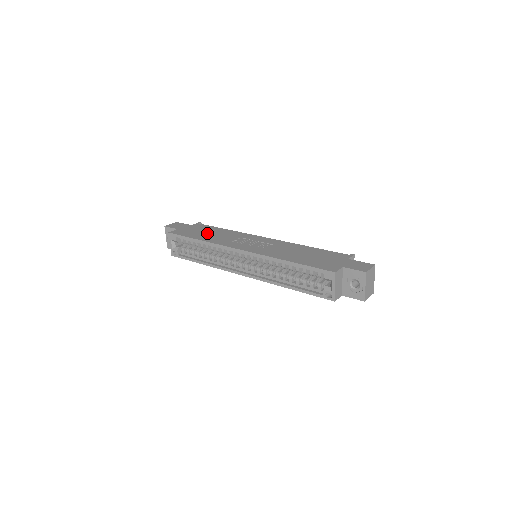
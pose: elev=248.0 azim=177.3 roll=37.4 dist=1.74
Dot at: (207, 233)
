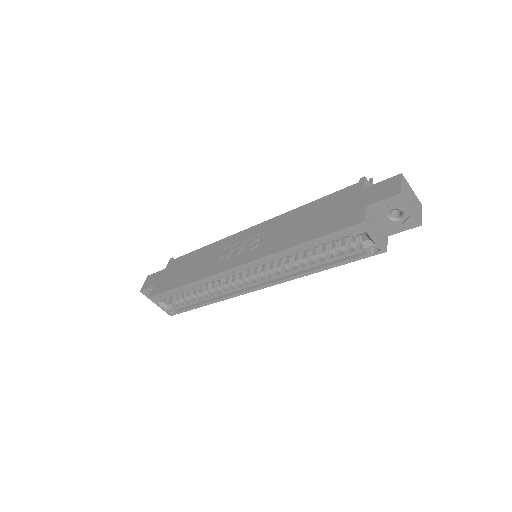
Dot at: (186, 269)
